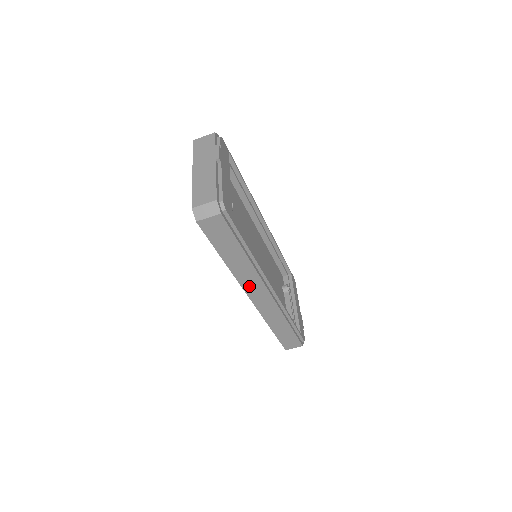
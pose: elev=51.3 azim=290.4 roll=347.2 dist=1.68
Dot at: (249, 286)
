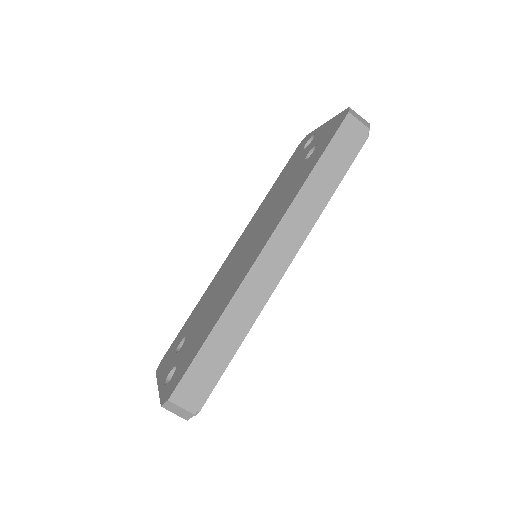
Dot at: (286, 230)
